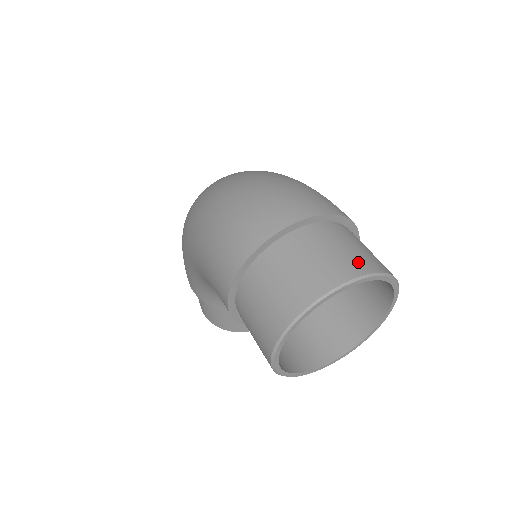
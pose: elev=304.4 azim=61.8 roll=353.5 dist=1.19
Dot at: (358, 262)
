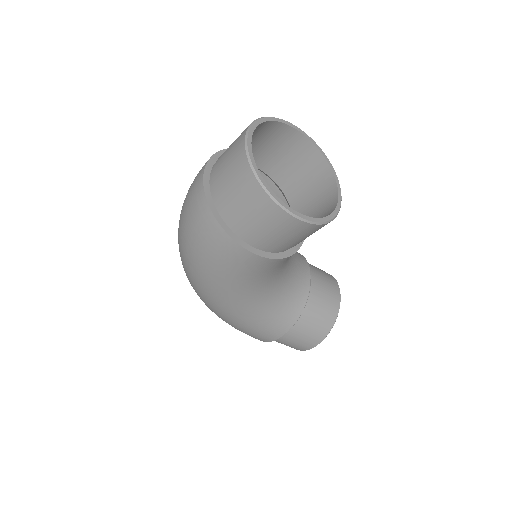
Dot at: occluded
